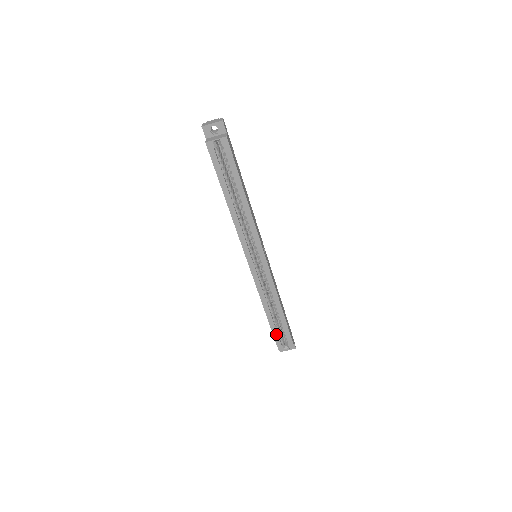
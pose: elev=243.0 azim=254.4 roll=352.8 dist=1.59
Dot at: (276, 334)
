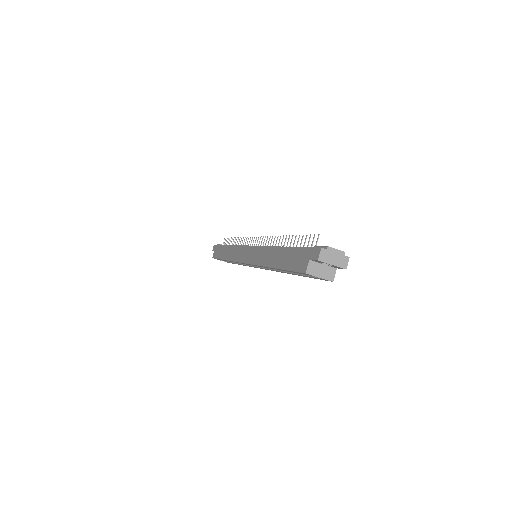
Dot at: occluded
